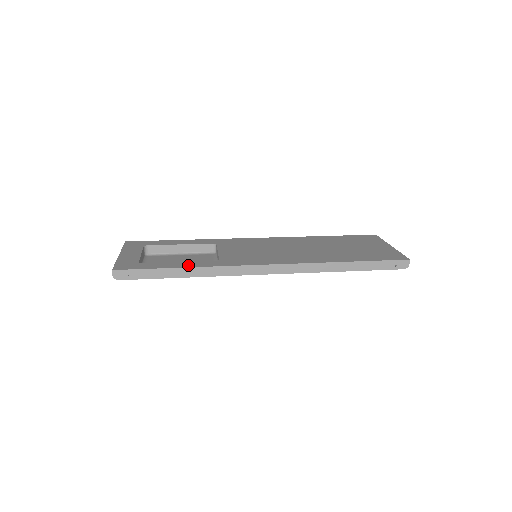
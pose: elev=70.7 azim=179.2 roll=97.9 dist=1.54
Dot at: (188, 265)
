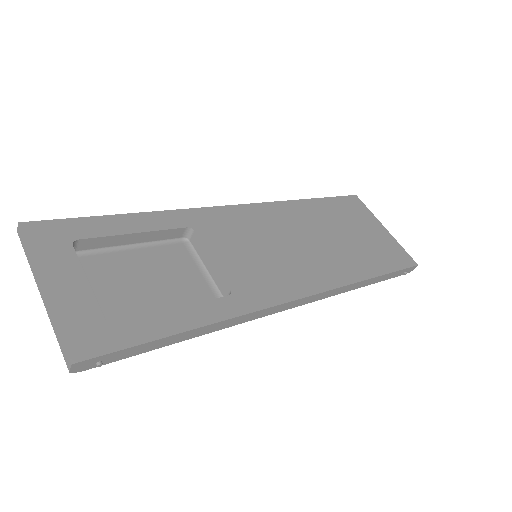
Dot at: (199, 319)
